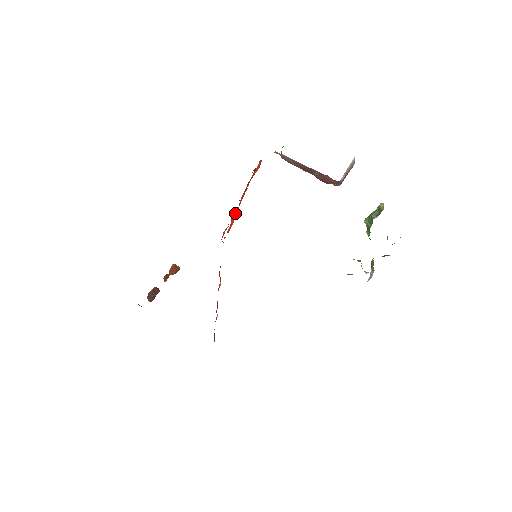
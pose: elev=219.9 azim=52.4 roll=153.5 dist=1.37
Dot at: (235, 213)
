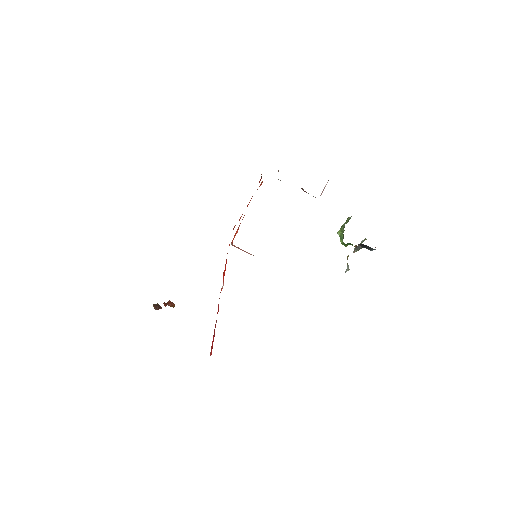
Dot at: (240, 223)
